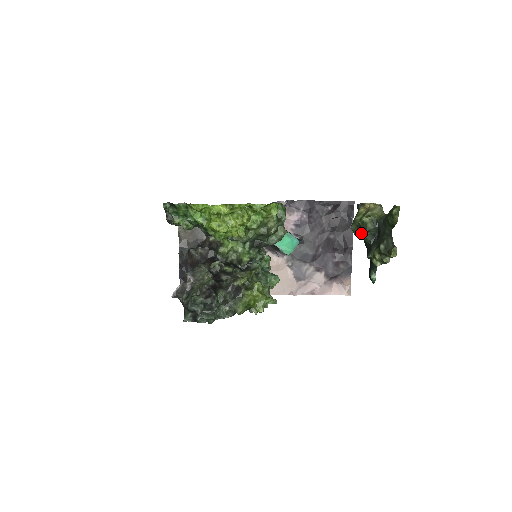
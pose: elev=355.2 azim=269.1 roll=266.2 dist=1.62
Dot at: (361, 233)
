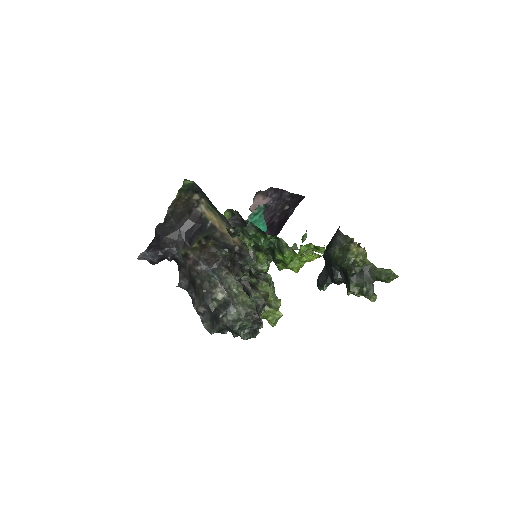
Dot at: (349, 269)
